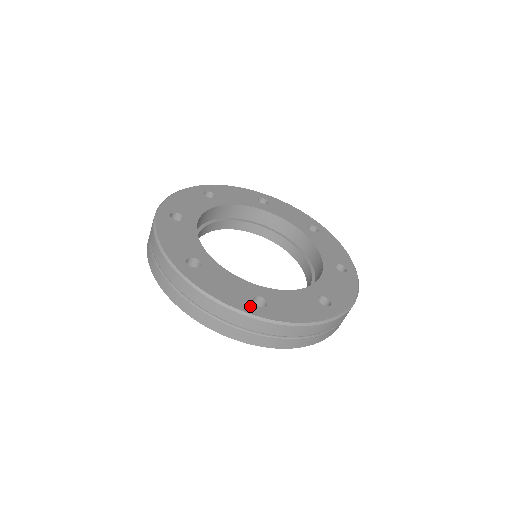
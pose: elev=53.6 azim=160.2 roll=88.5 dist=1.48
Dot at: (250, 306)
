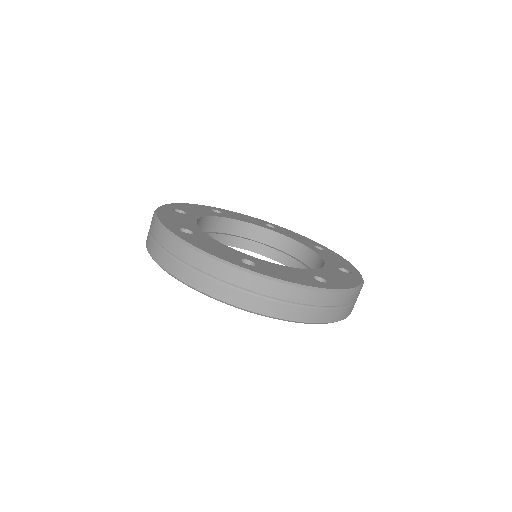
Dot at: (173, 226)
